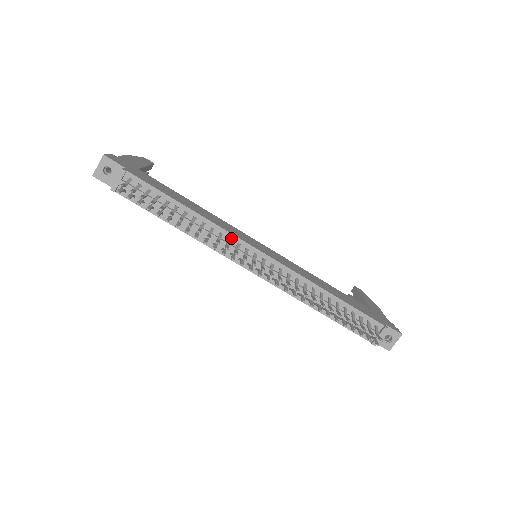
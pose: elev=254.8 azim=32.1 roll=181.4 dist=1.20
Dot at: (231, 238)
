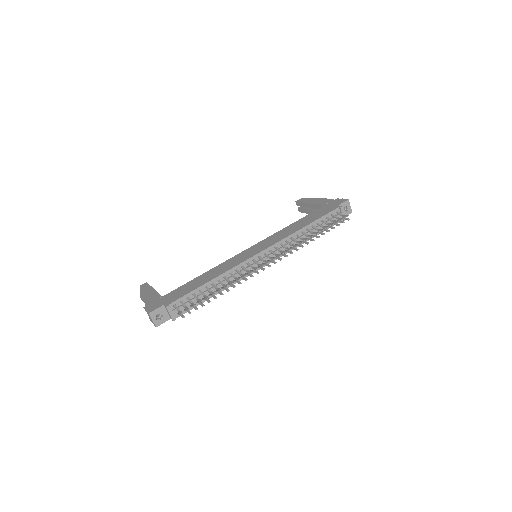
Dot at: (242, 266)
